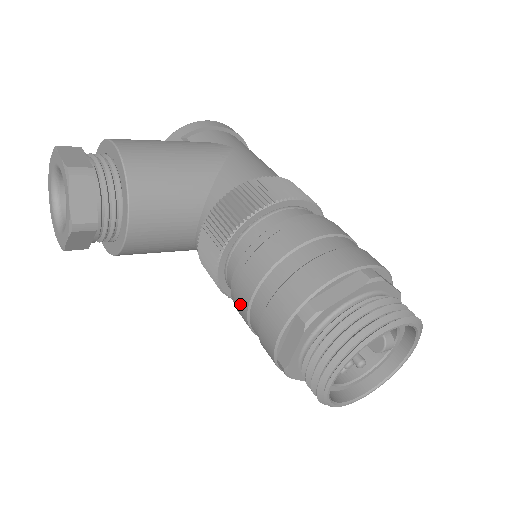
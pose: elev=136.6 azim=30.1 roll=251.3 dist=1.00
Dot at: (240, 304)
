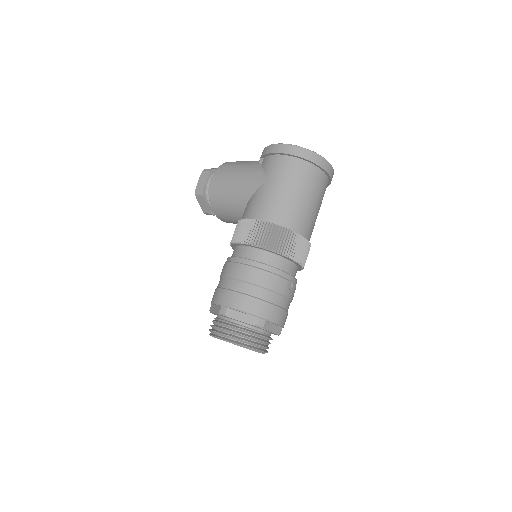
Dot at: occluded
